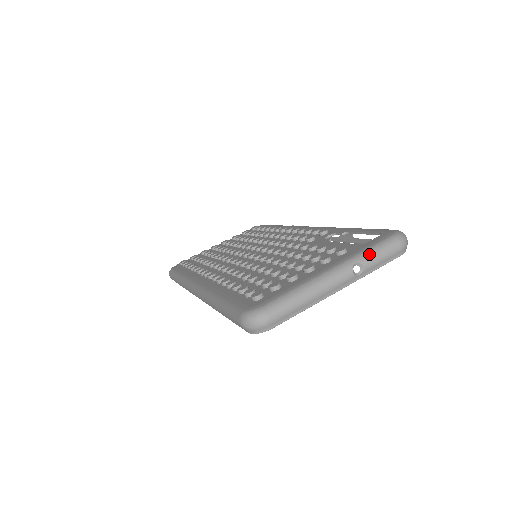
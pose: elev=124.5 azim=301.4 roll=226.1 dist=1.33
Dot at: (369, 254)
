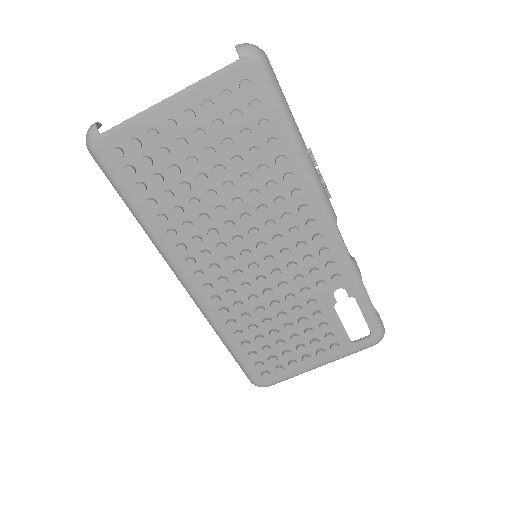
Dot at: occluded
